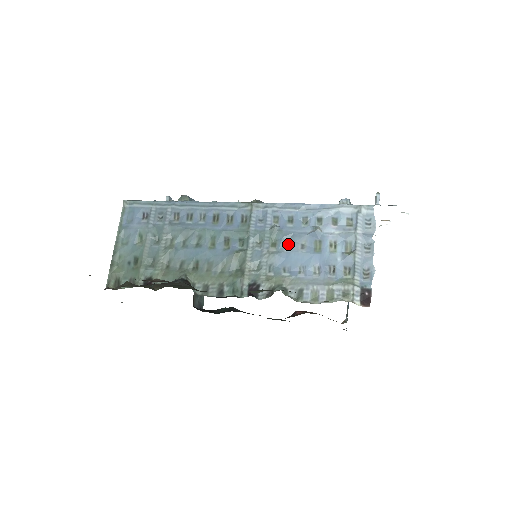
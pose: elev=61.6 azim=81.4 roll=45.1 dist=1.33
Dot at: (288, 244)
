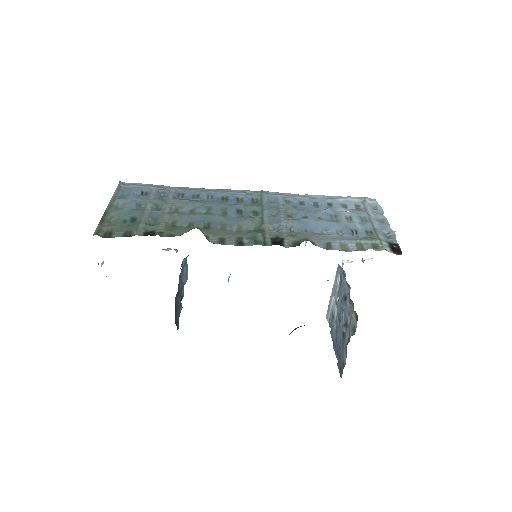
Dot at: (304, 216)
